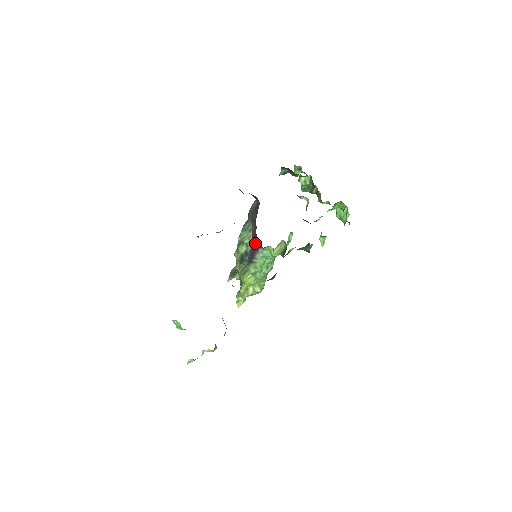
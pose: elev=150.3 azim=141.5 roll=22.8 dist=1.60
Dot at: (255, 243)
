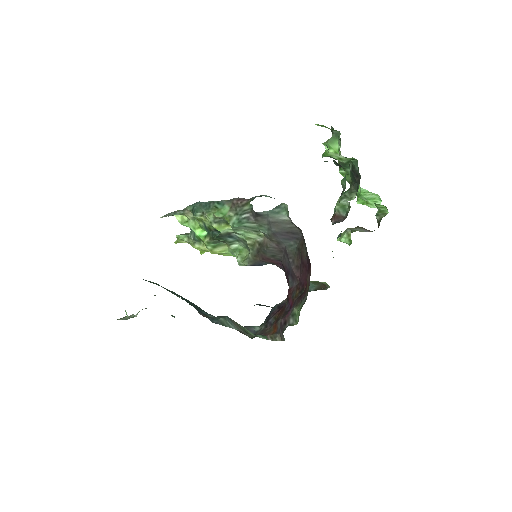
Dot at: (271, 261)
